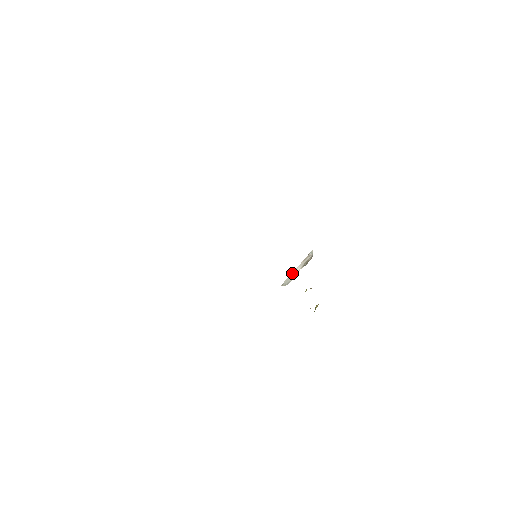
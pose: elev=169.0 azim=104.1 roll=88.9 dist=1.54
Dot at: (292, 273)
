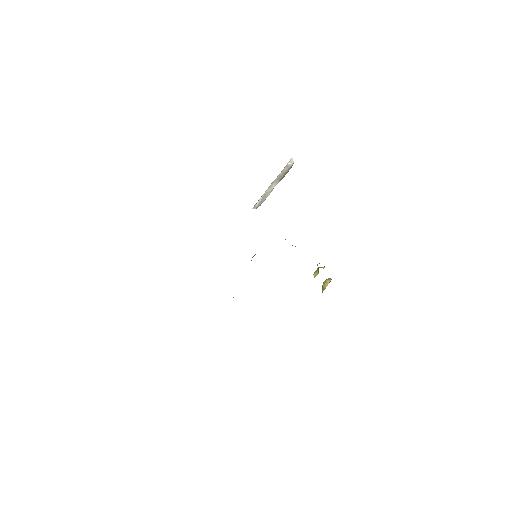
Dot at: (266, 191)
